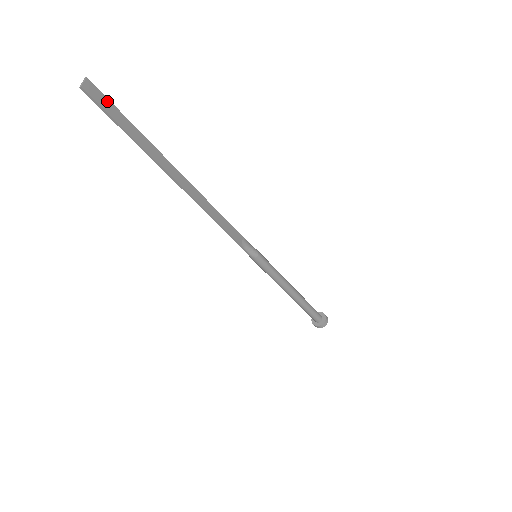
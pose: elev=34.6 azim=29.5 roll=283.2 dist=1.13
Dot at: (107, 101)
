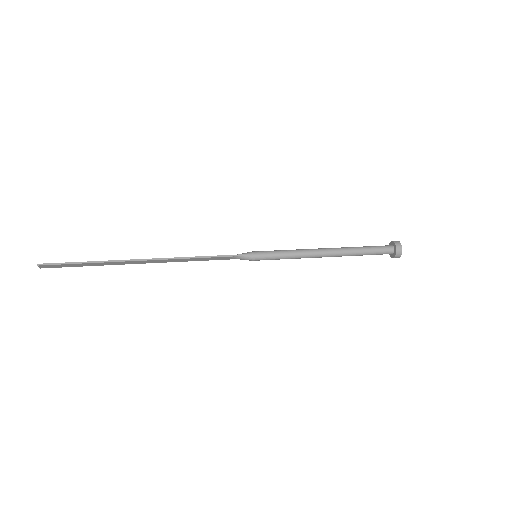
Dot at: (57, 265)
